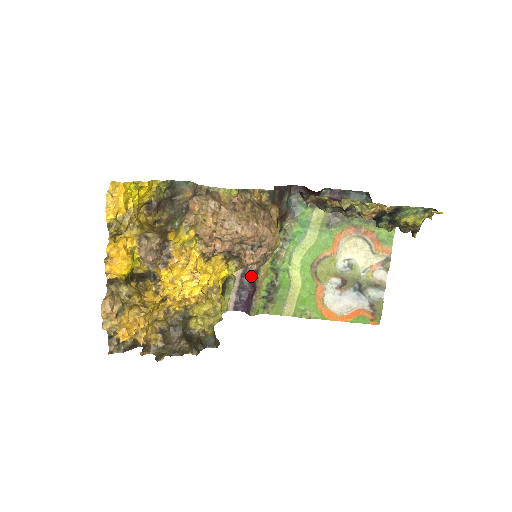
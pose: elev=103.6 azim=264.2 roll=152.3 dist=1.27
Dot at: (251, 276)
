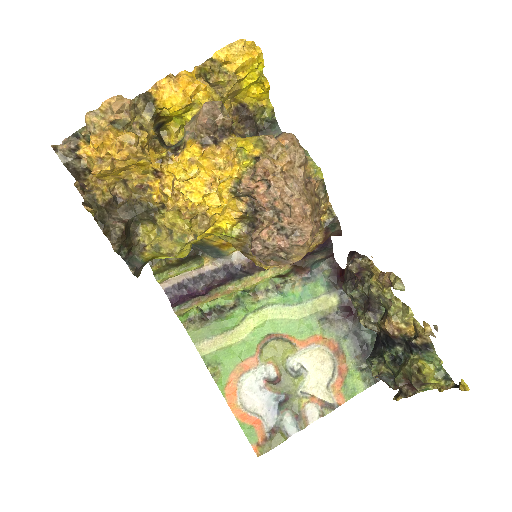
Dot at: (215, 281)
